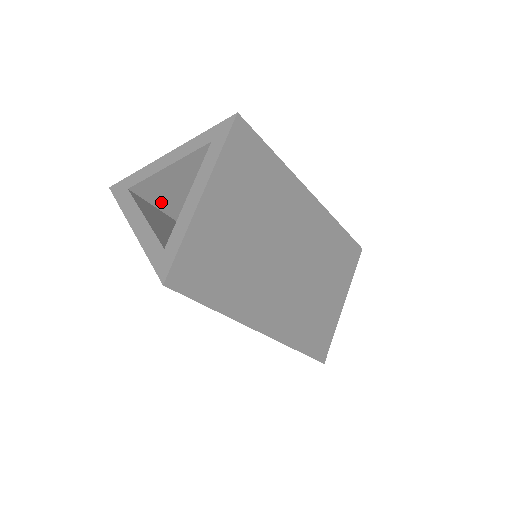
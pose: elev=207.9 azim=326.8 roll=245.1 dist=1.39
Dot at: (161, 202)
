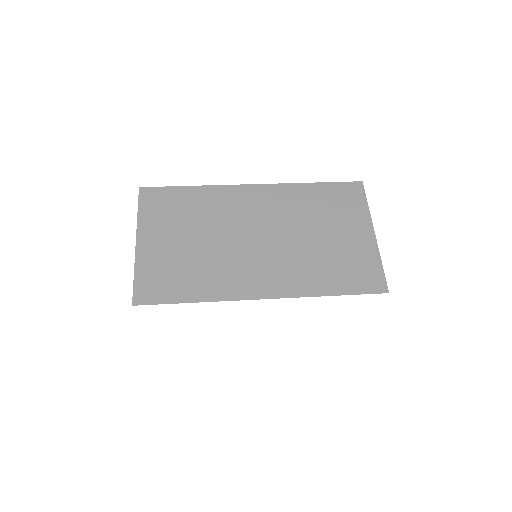
Dot at: occluded
